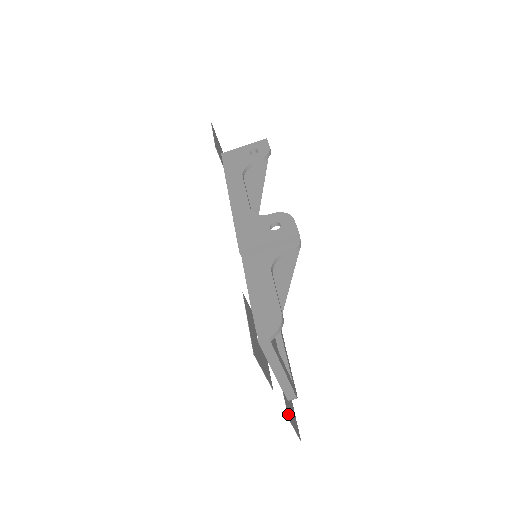
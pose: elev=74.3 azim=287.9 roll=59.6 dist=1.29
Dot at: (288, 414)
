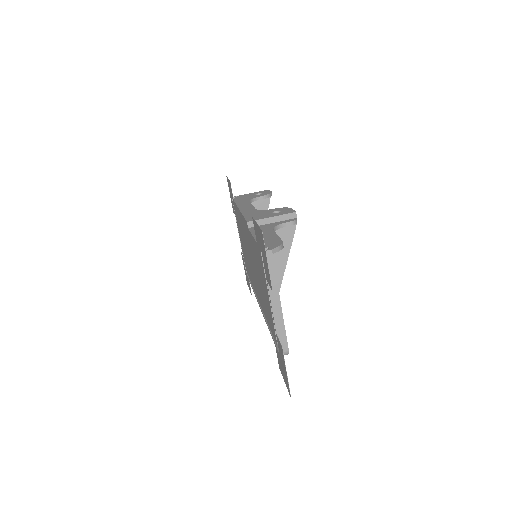
Dot at: (281, 348)
